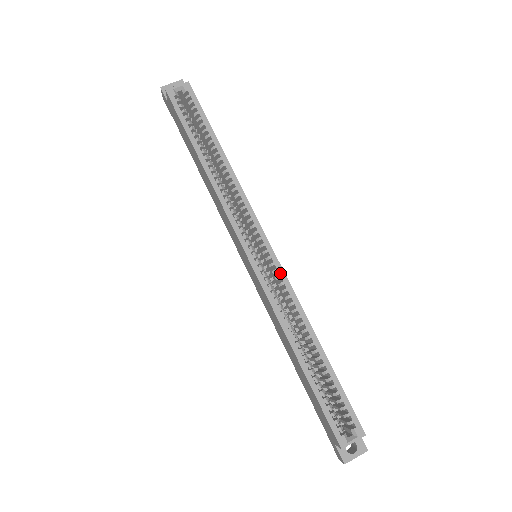
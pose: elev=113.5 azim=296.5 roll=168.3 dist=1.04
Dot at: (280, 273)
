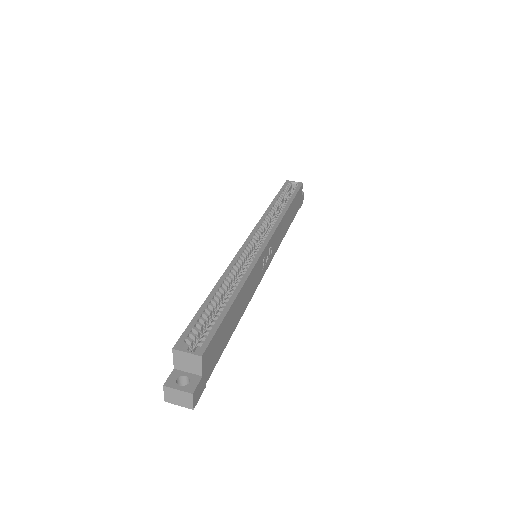
Dot at: (258, 254)
